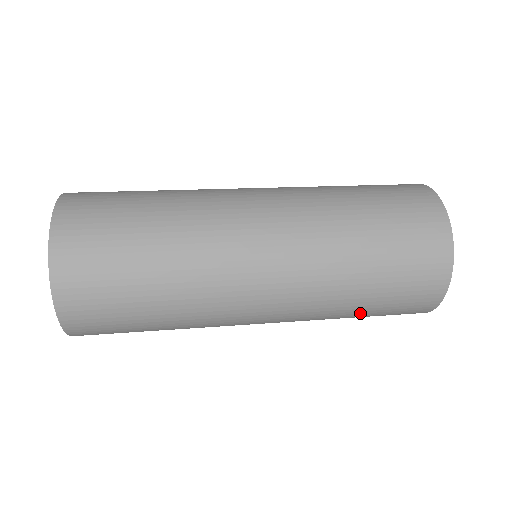
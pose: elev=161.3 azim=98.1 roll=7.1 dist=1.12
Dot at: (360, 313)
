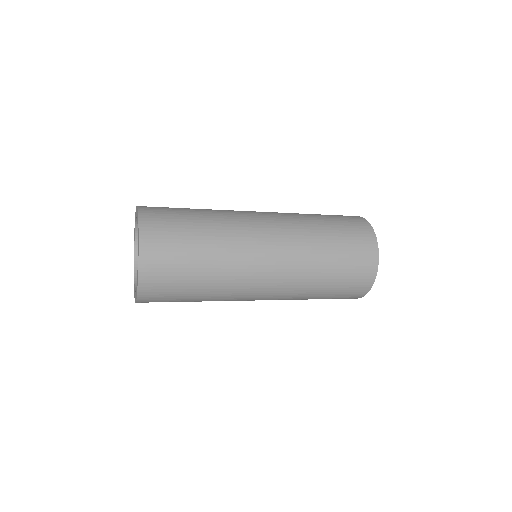
Dot at: (325, 290)
